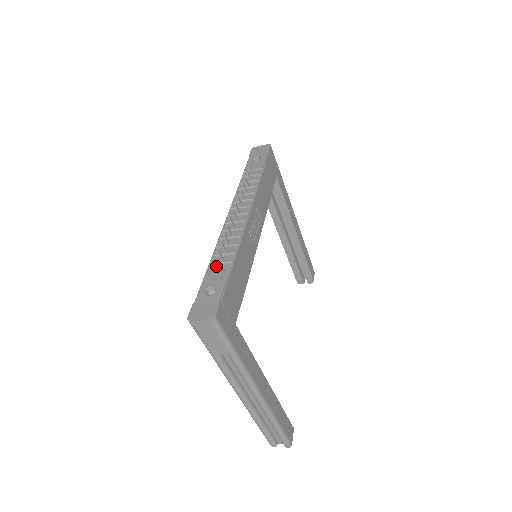
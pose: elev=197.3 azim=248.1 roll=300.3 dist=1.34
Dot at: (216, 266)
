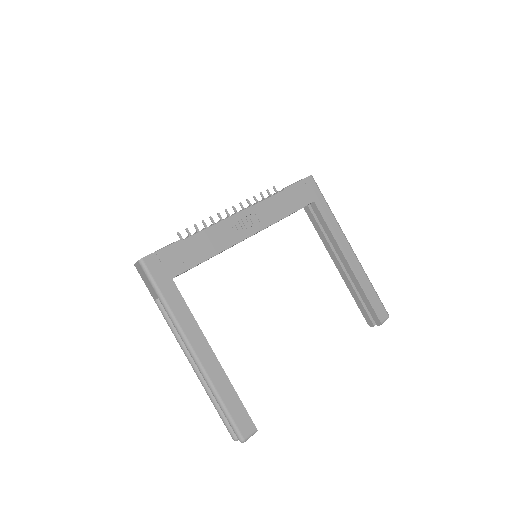
Dot at: occluded
